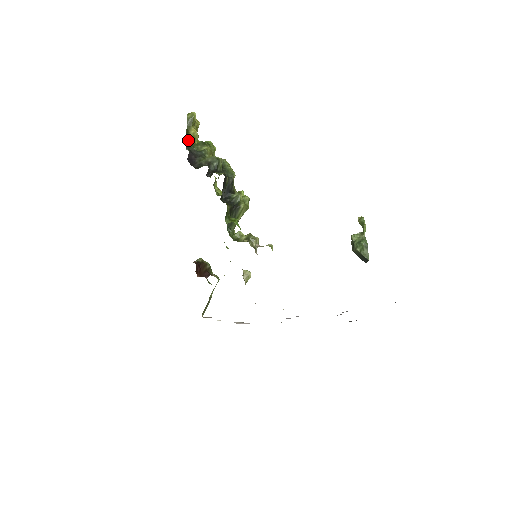
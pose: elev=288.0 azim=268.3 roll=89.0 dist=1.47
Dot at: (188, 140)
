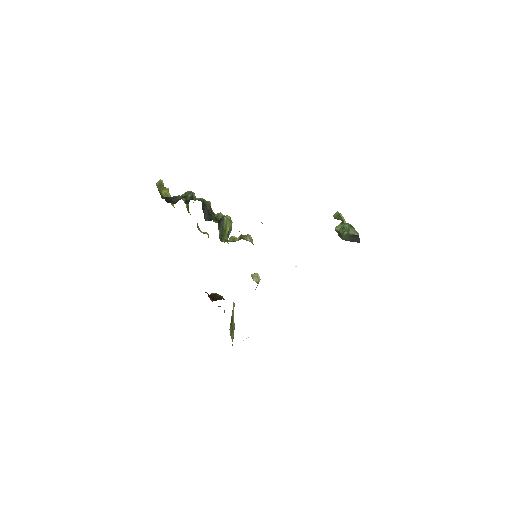
Dot at: occluded
